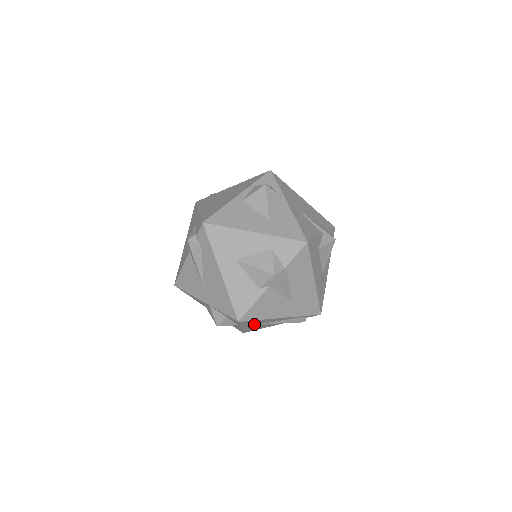
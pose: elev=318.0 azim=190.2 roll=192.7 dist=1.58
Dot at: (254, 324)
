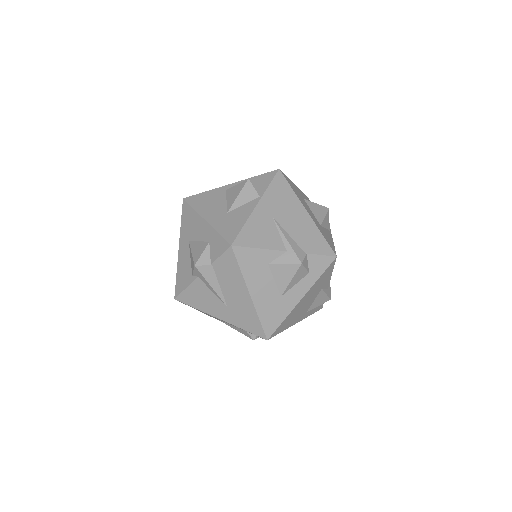
Dot at: occluded
